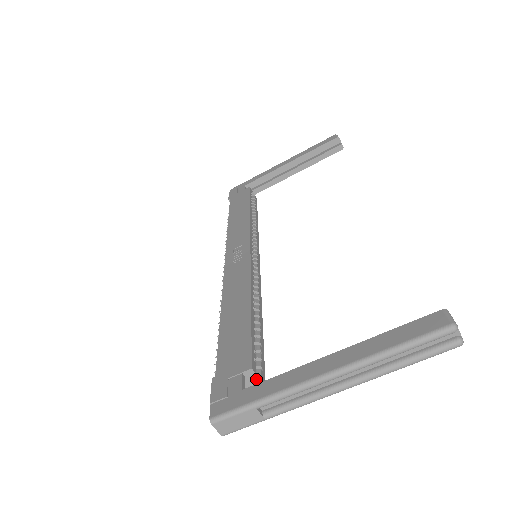
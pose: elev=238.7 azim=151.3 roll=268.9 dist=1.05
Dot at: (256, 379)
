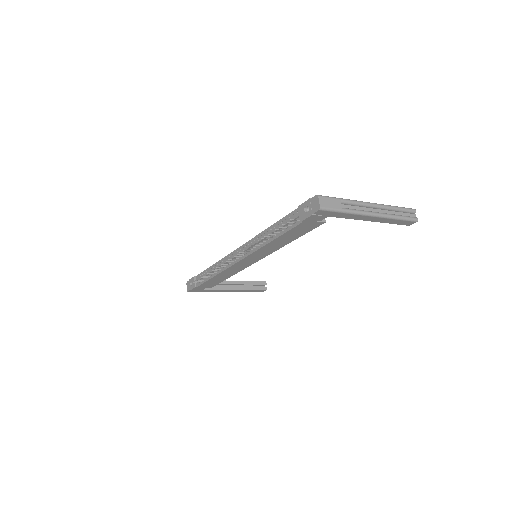
Dot at: occluded
